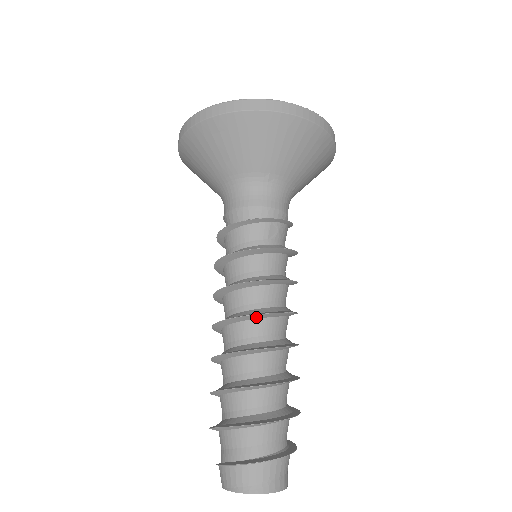
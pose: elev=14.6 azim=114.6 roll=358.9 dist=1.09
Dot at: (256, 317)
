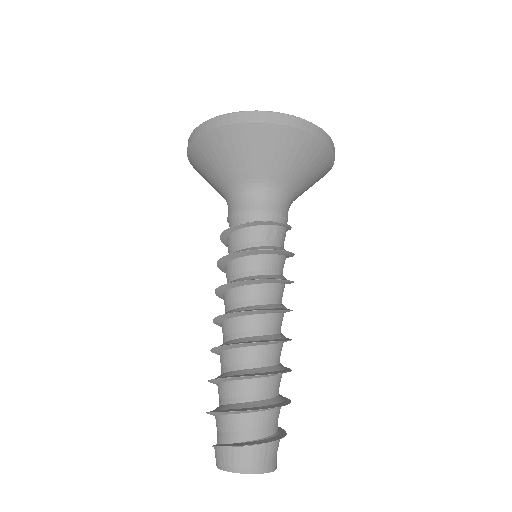
Dot at: (252, 313)
